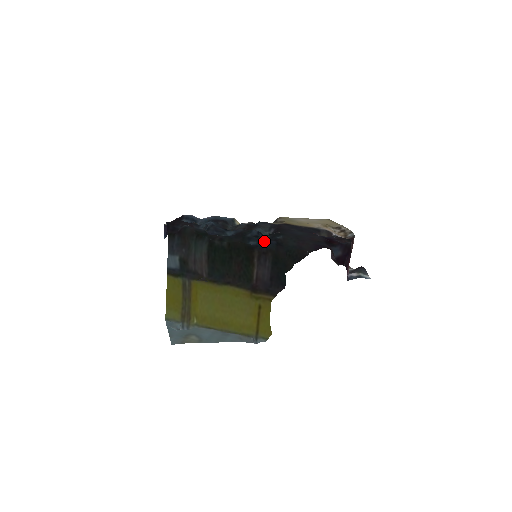
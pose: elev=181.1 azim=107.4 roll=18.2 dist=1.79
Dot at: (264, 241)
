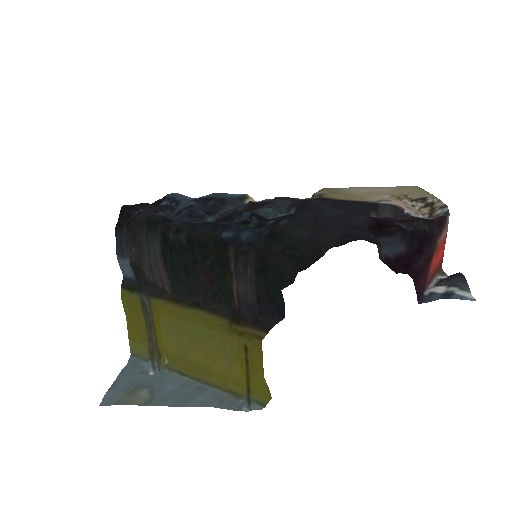
Dot at: (247, 230)
